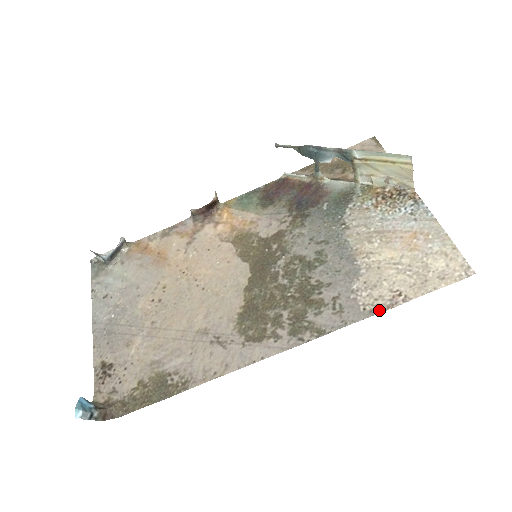
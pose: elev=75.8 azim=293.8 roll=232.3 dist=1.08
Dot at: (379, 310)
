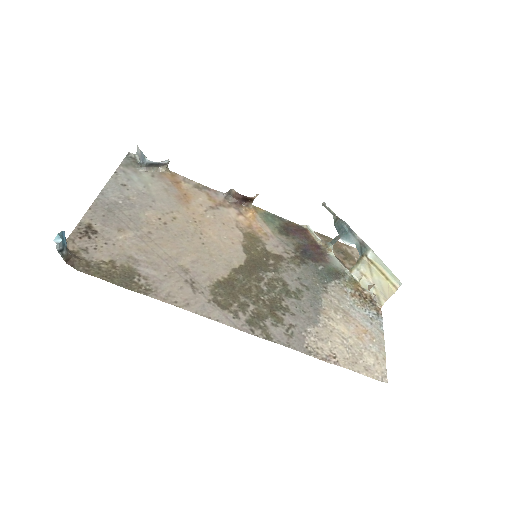
Dot at: (316, 355)
